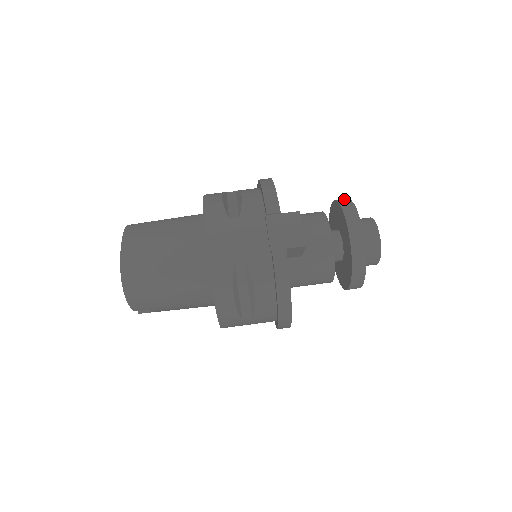
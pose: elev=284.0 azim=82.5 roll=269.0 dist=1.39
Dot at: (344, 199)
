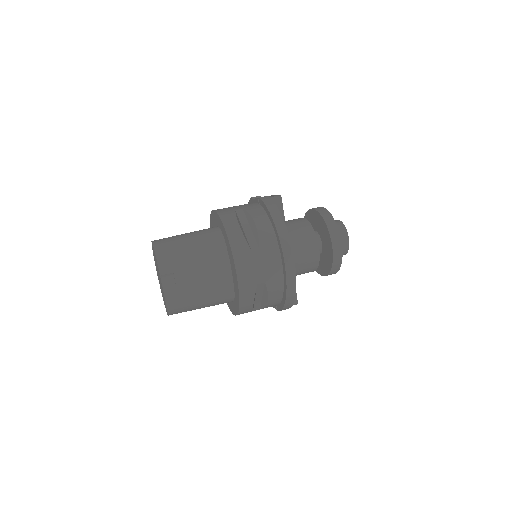
Dot at: occluded
